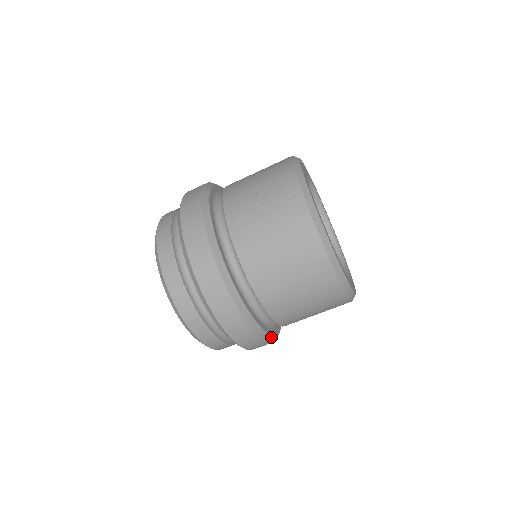
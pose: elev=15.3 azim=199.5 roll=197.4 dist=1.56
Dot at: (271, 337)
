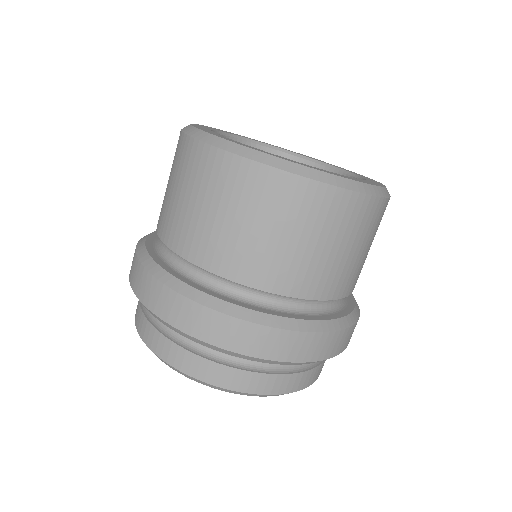
Dot at: (286, 321)
